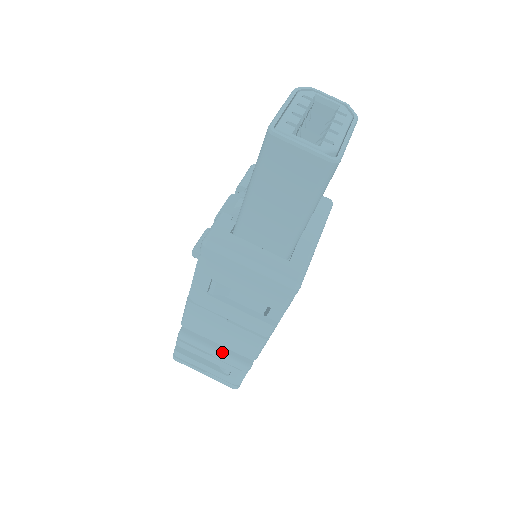
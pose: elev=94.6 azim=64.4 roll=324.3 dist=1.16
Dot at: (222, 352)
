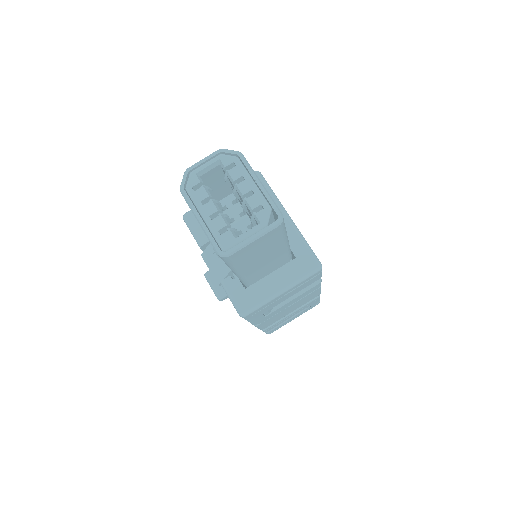
Dot at: occluded
